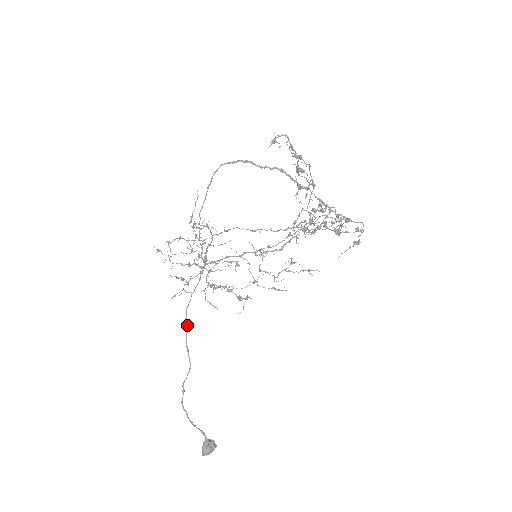
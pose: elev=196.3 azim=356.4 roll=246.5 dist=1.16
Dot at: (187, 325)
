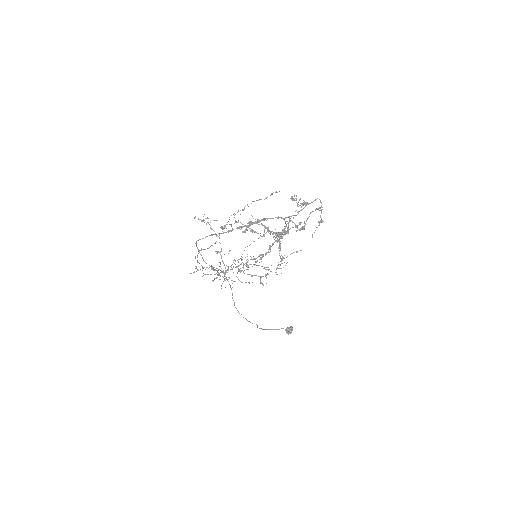
Dot at: occluded
